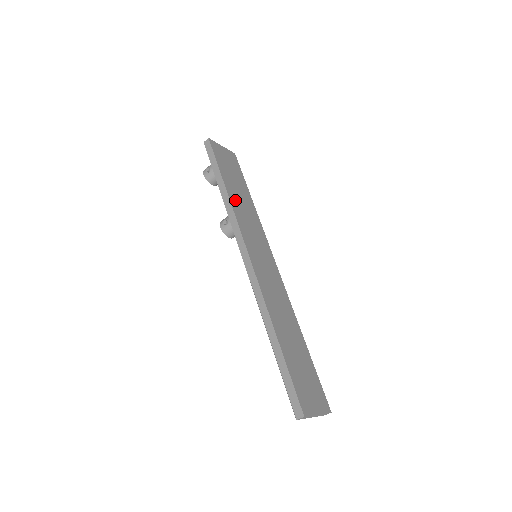
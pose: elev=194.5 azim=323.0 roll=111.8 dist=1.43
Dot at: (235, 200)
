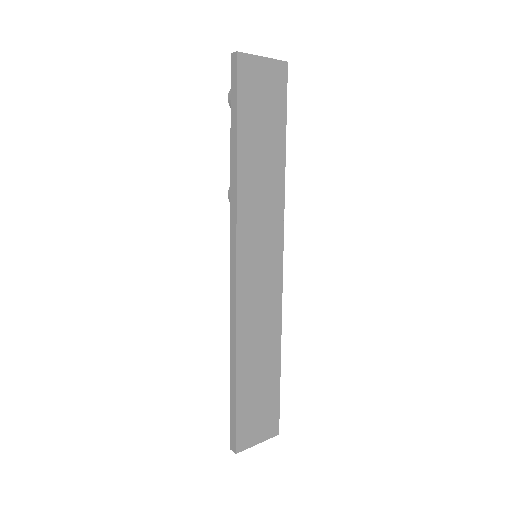
Dot at: (248, 176)
